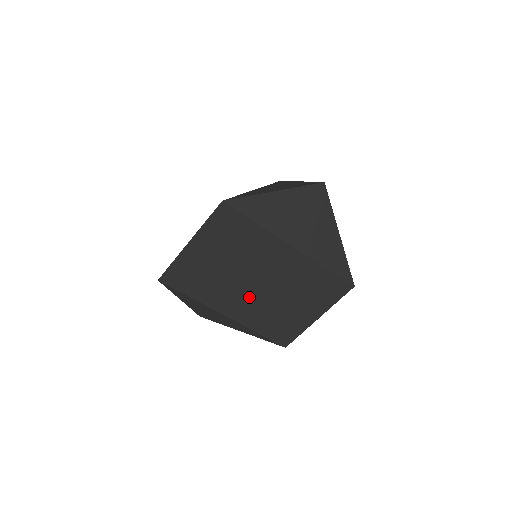
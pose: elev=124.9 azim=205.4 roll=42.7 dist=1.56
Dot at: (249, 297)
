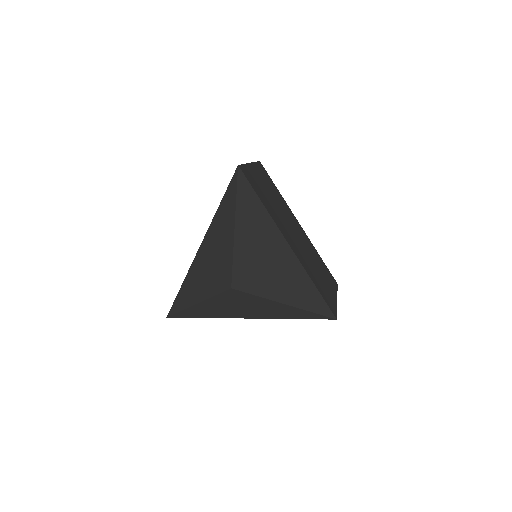
Dot at: (294, 240)
